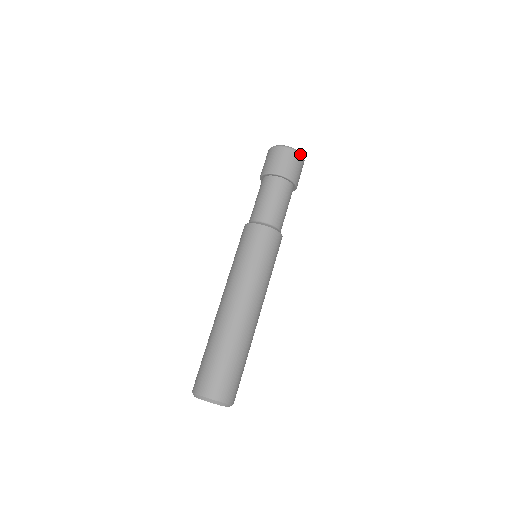
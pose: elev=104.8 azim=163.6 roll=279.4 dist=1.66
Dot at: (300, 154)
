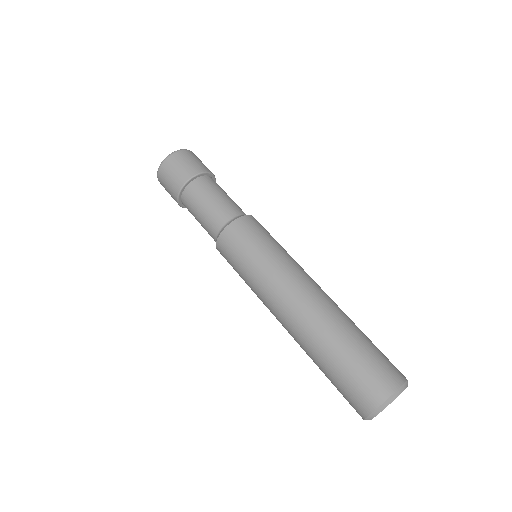
Dot at: (189, 151)
